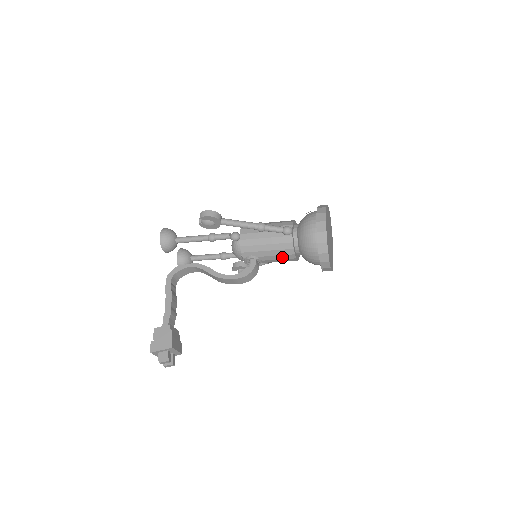
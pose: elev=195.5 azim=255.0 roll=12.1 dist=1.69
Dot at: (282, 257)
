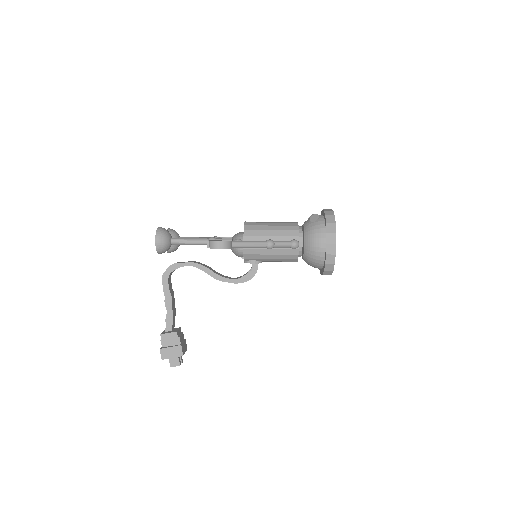
Dot at: (284, 261)
